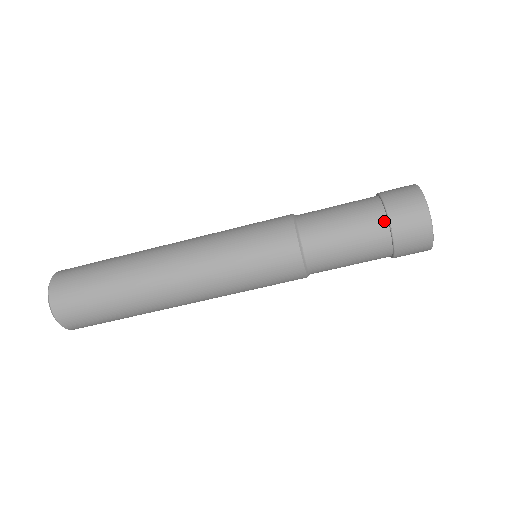
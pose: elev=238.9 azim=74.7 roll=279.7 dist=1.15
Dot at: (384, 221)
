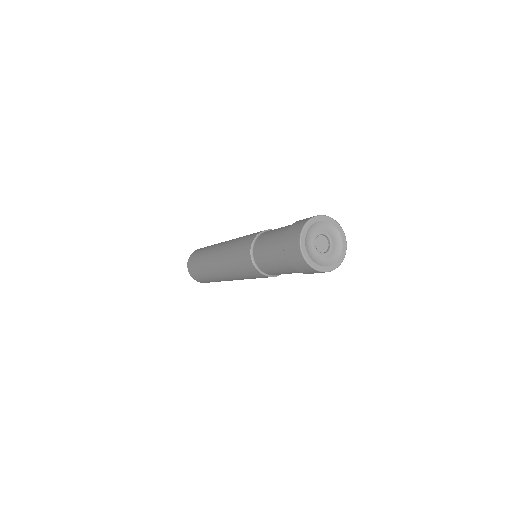
Dot at: (287, 261)
